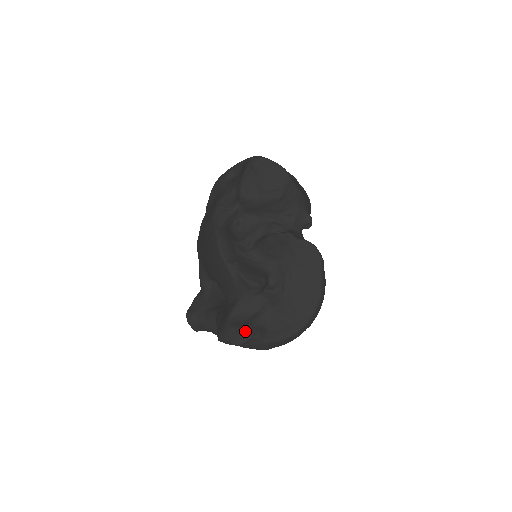
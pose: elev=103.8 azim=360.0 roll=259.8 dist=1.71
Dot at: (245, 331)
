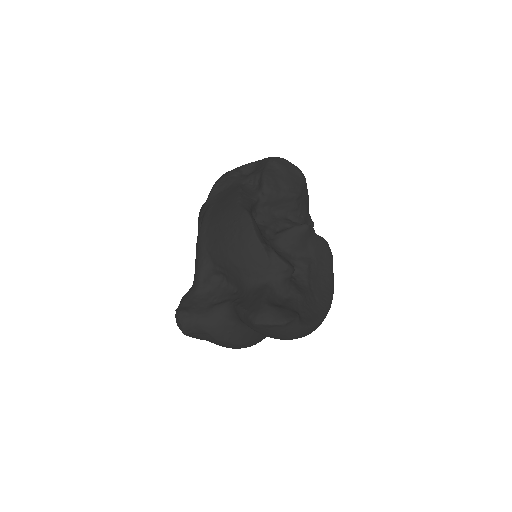
Dot at: (286, 311)
